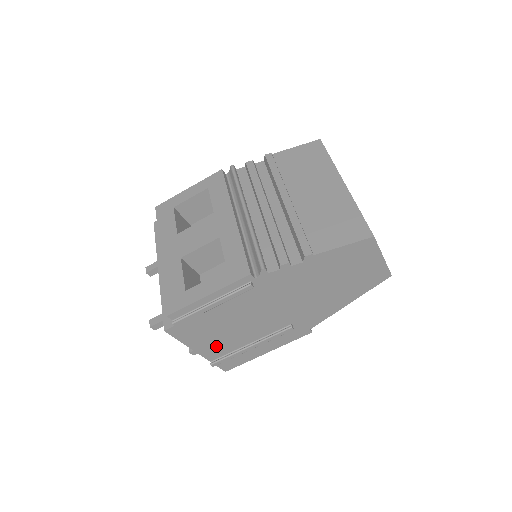
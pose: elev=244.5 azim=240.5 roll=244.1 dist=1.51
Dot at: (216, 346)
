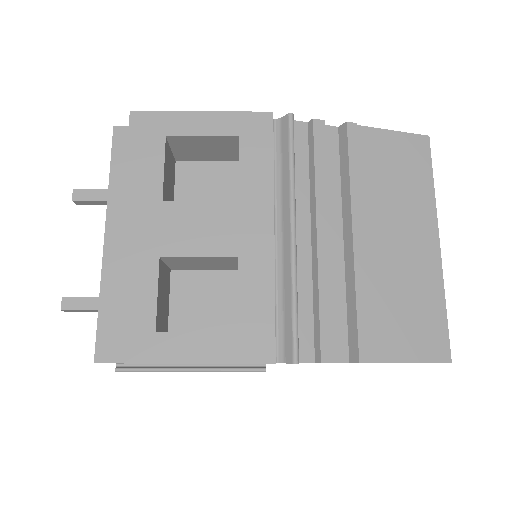
Dot at: occluded
